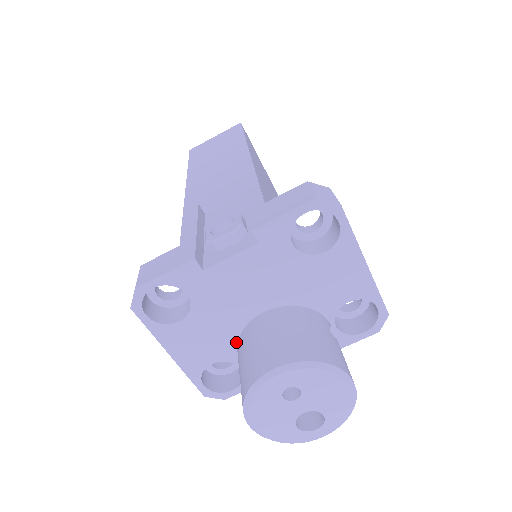
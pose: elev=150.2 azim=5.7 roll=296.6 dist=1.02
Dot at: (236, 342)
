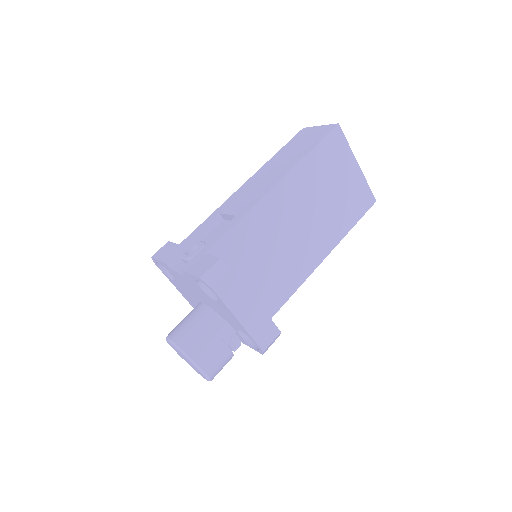
Dot at: occluded
